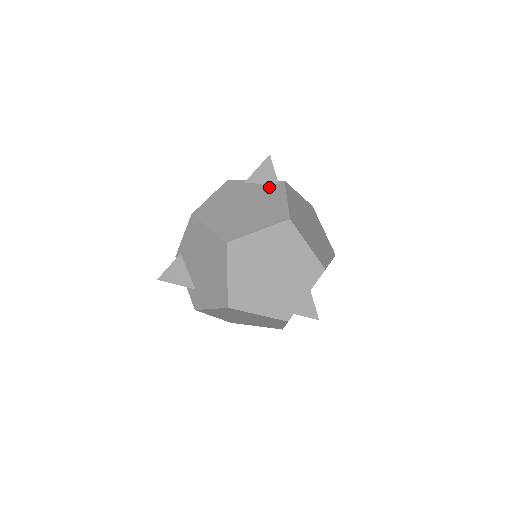
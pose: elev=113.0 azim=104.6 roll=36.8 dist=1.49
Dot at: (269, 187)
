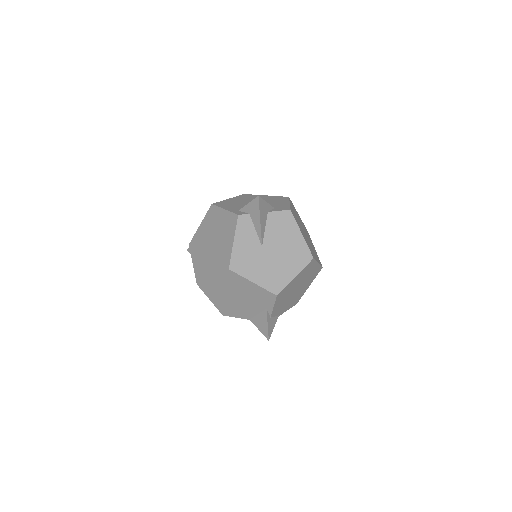
Dot at: occluded
